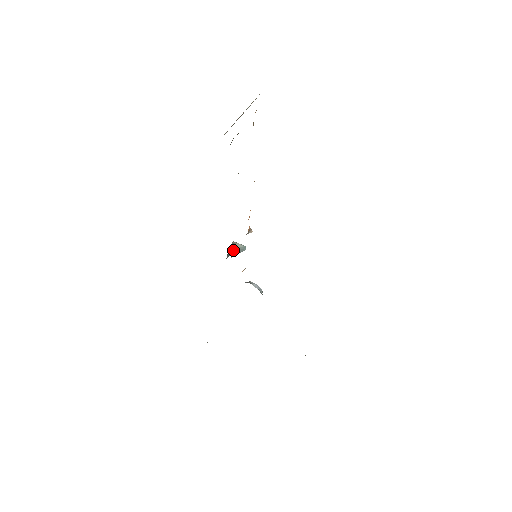
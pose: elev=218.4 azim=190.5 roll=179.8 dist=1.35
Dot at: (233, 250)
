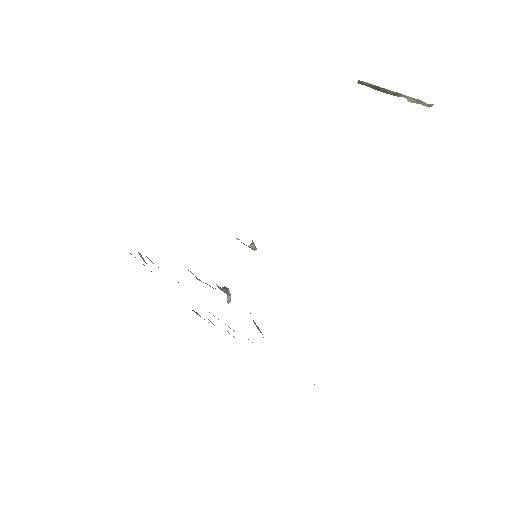
Dot at: occluded
